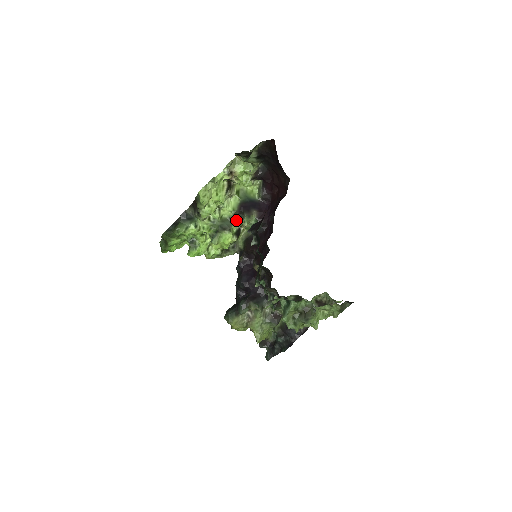
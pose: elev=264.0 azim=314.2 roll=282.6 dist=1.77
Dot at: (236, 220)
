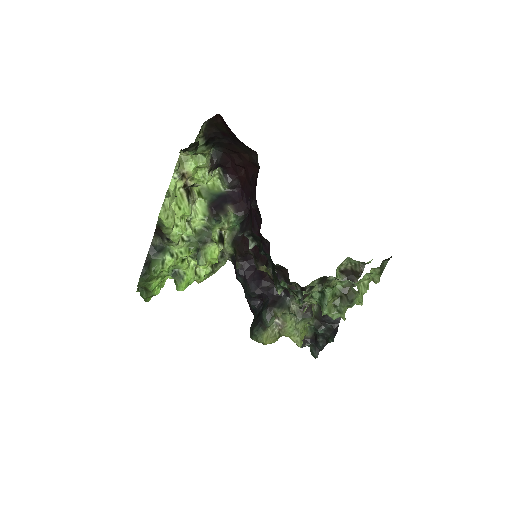
Dot at: (213, 226)
